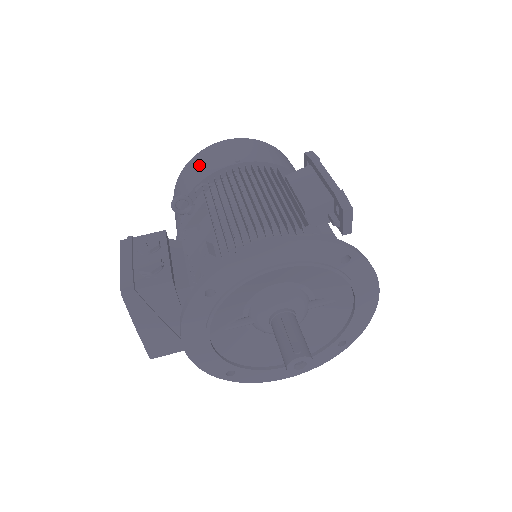
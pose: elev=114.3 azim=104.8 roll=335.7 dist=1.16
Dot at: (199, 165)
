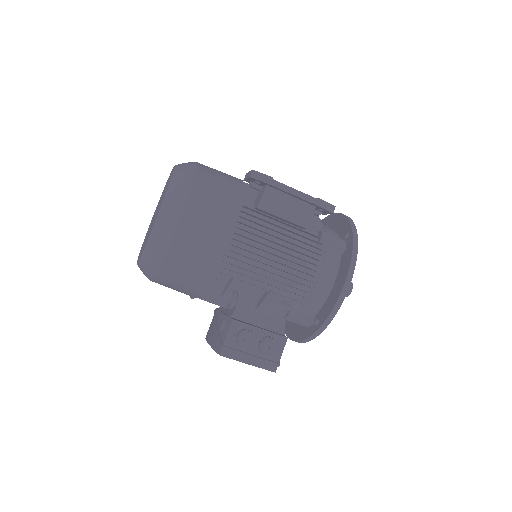
Dot at: (191, 260)
